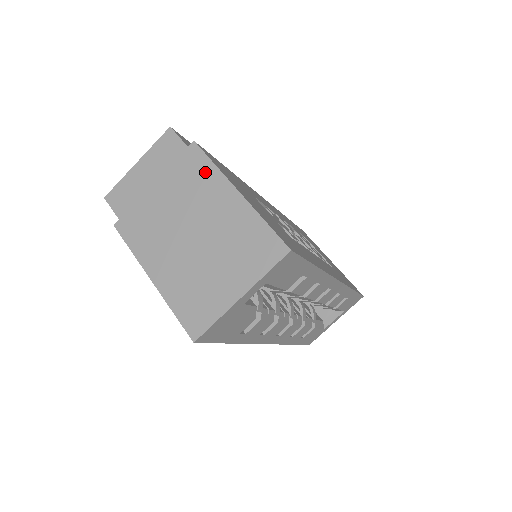
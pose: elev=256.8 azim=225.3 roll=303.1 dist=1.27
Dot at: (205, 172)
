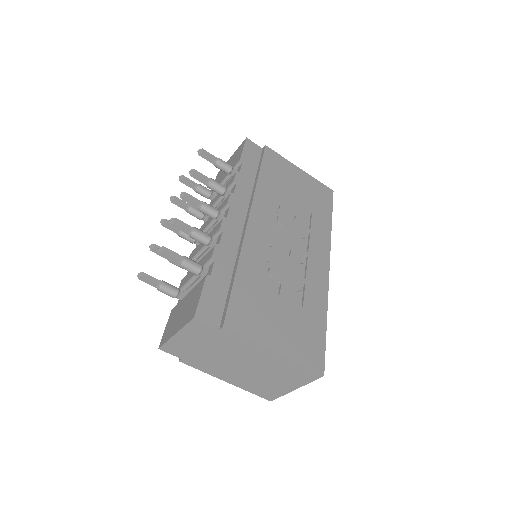
Dot at: (243, 343)
